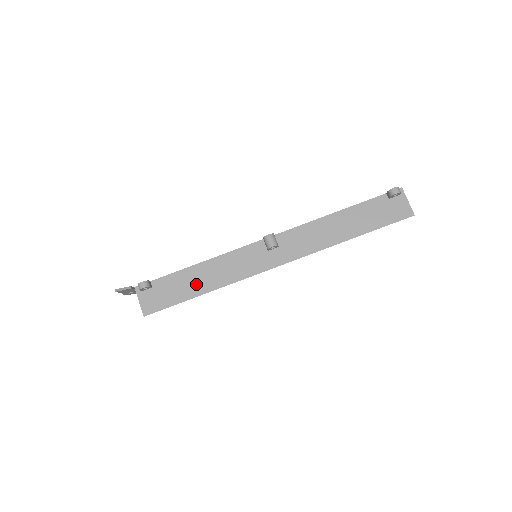
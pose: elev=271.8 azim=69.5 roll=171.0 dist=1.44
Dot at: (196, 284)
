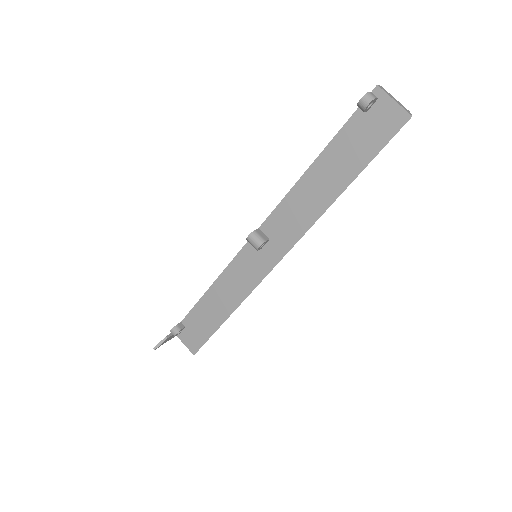
Dot at: (217, 310)
